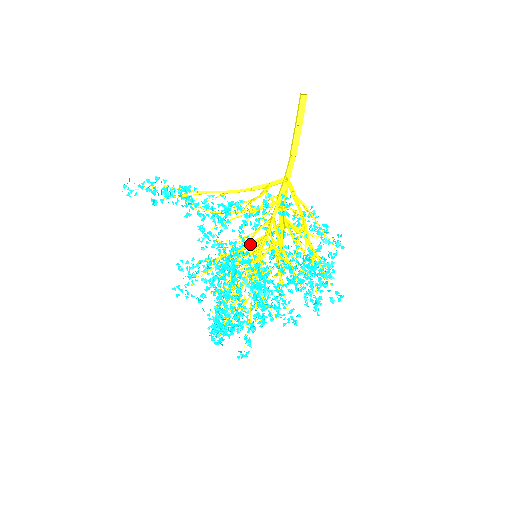
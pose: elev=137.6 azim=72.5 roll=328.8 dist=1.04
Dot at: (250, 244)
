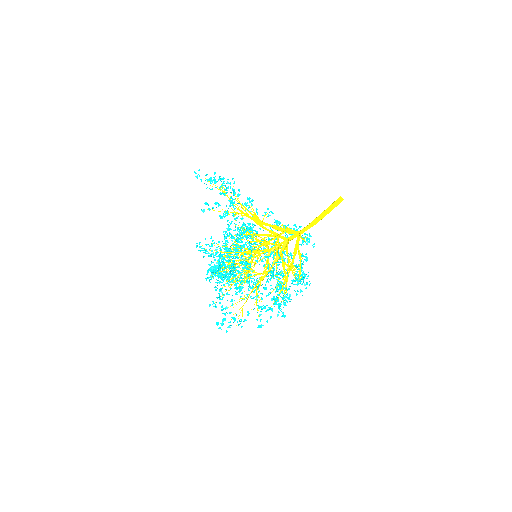
Dot at: occluded
